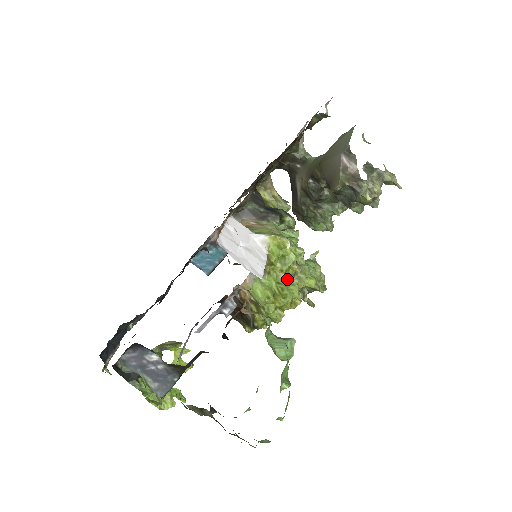
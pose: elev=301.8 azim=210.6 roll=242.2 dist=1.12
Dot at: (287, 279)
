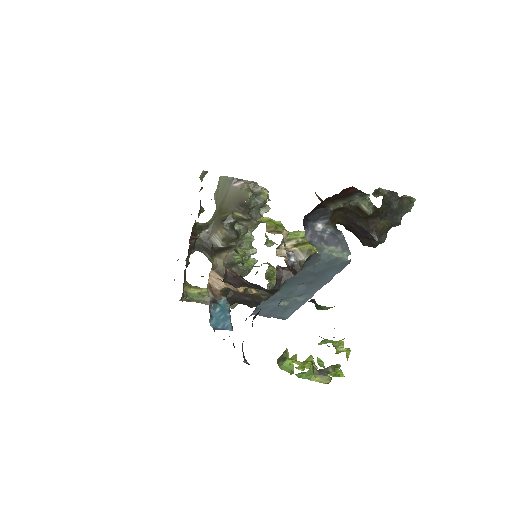
Dot at: occluded
